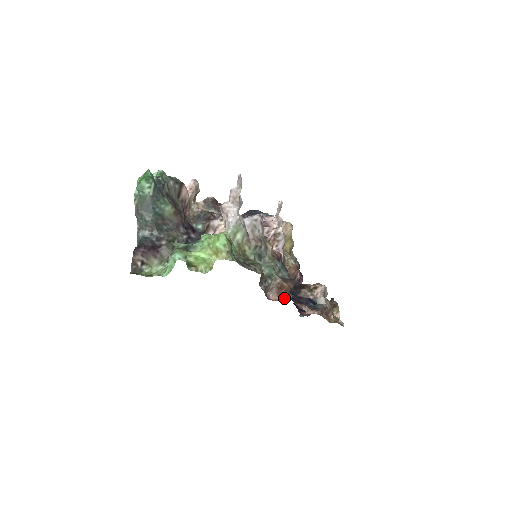
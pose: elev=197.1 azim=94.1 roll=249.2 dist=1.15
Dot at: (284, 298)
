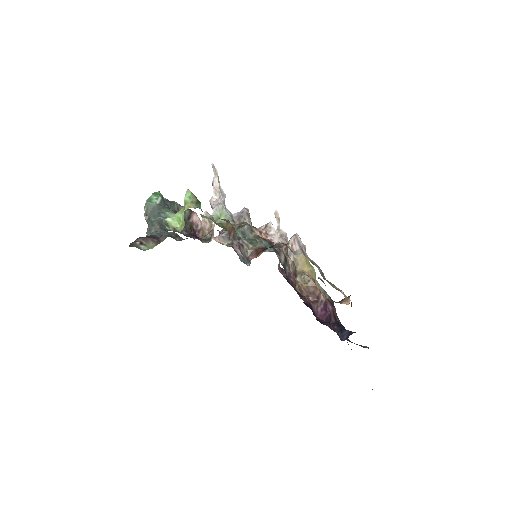
Dot at: (260, 254)
